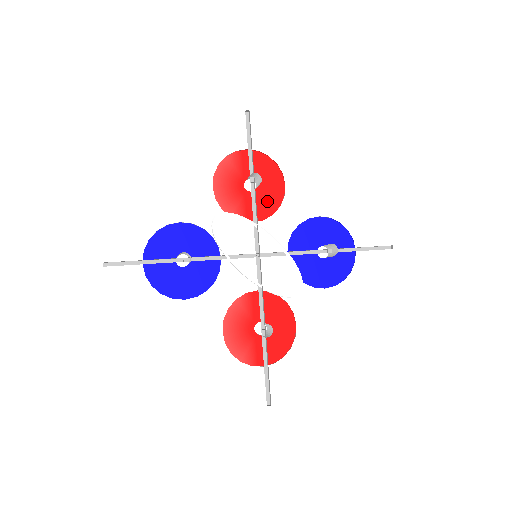
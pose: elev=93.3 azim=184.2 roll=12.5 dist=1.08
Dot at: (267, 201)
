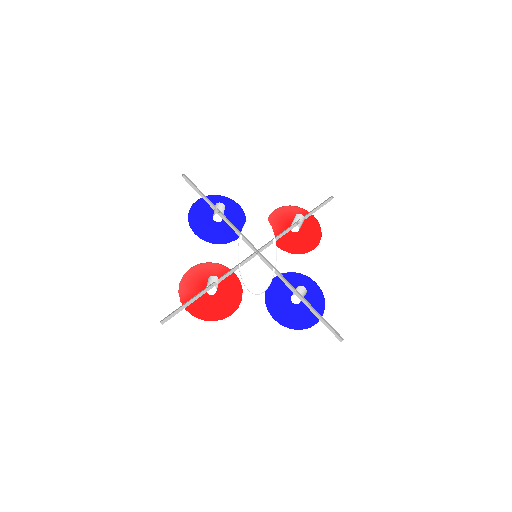
Dot at: (295, 245)
